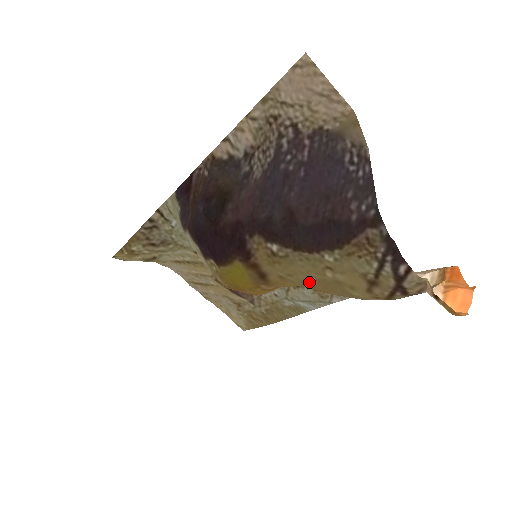
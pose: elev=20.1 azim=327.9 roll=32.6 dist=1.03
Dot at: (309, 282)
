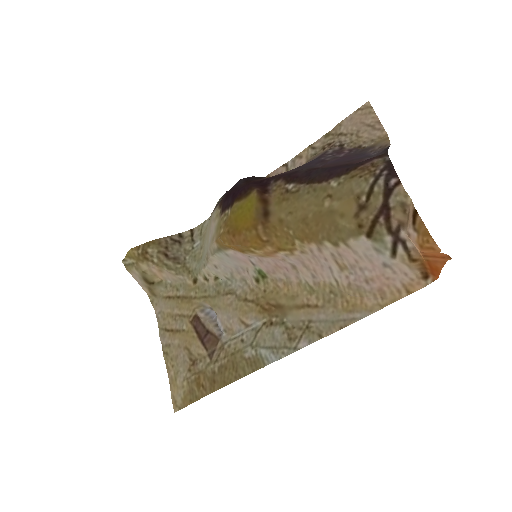
Dot at: (305, 218)
